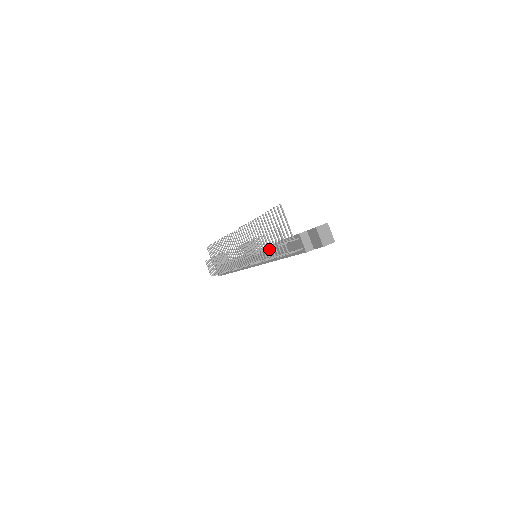
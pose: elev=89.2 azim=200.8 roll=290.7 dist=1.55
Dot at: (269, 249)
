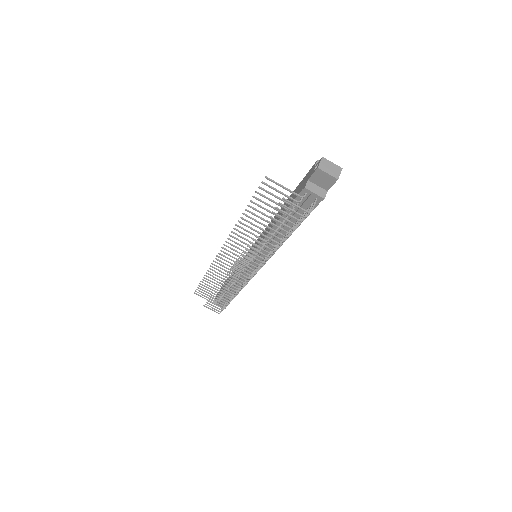
Dot at: (281, 229)
